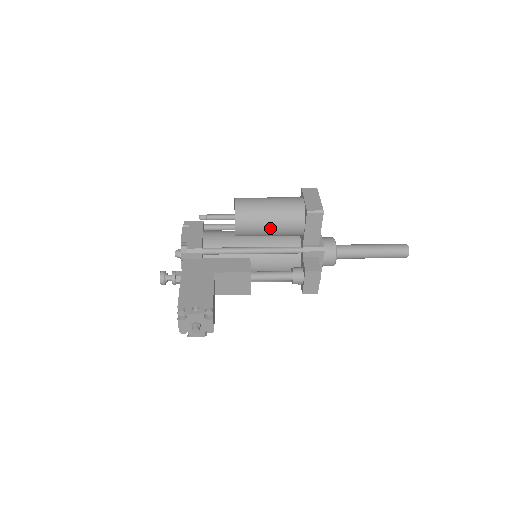
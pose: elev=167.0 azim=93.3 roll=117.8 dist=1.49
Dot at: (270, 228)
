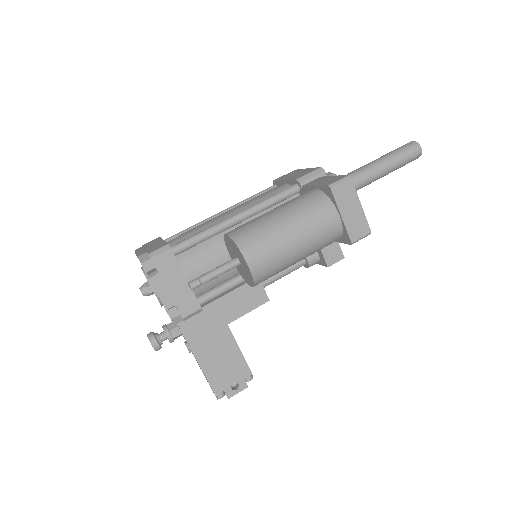
Dot at: occluded
